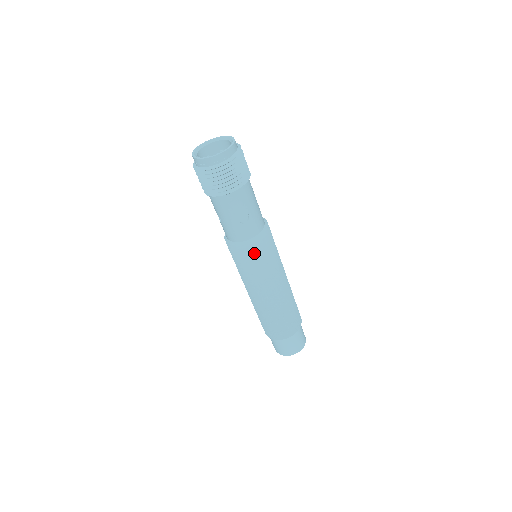
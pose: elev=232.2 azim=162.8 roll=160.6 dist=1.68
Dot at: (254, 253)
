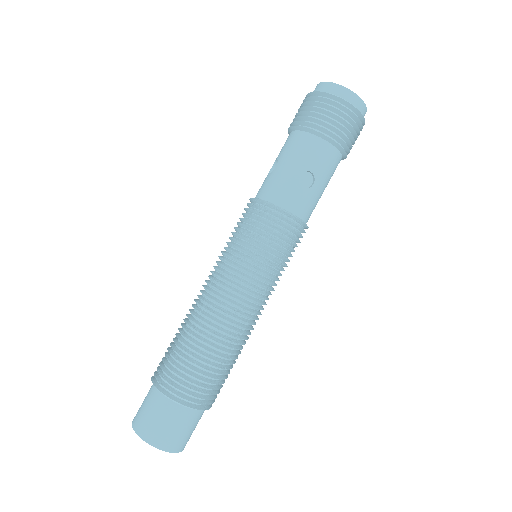
Dot at: (274, 231)
